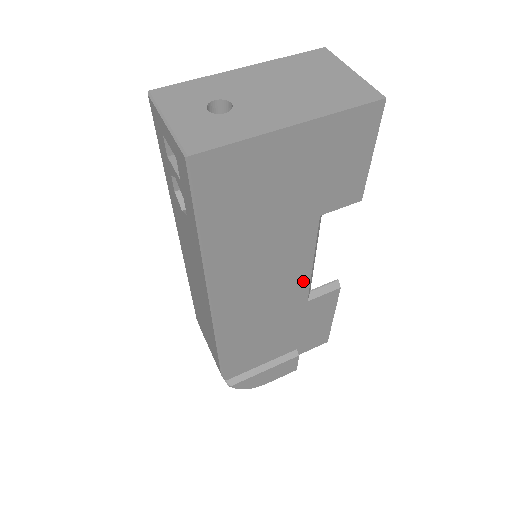
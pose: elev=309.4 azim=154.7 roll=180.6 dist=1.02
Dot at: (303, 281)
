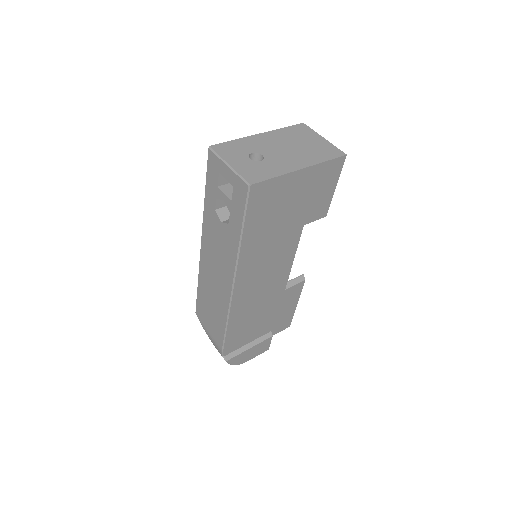
Dot at: (286, 273)
